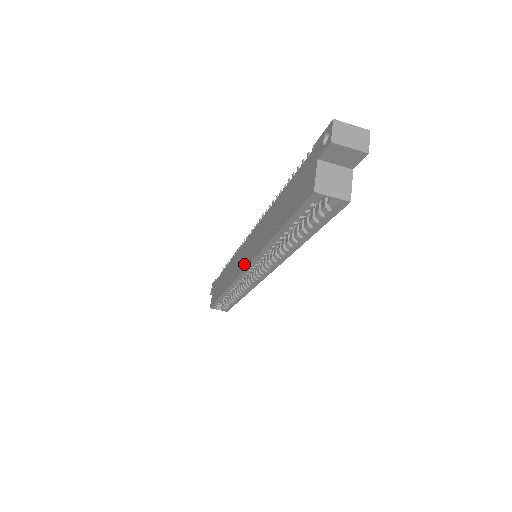
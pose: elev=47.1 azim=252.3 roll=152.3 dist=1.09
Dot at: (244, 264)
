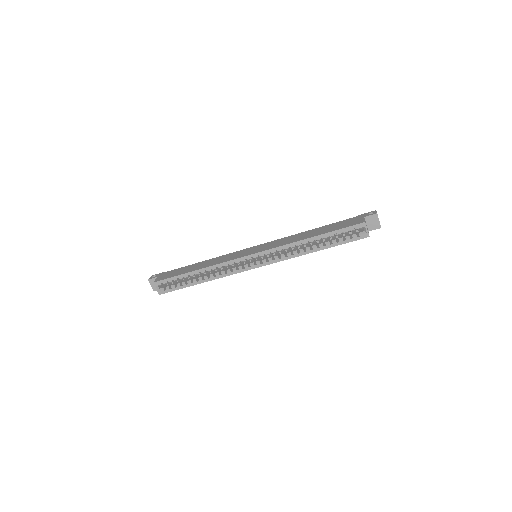
Dot at: (256, 251)
